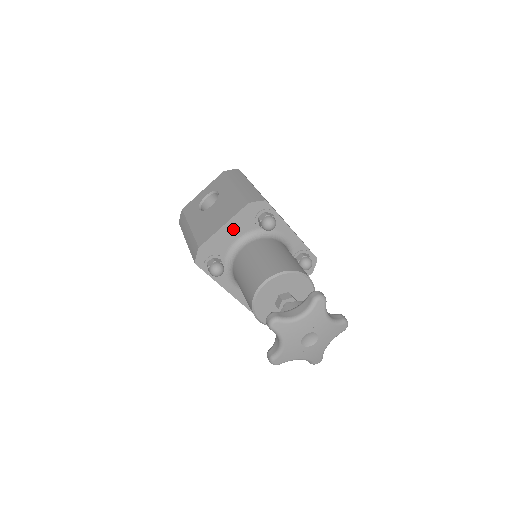
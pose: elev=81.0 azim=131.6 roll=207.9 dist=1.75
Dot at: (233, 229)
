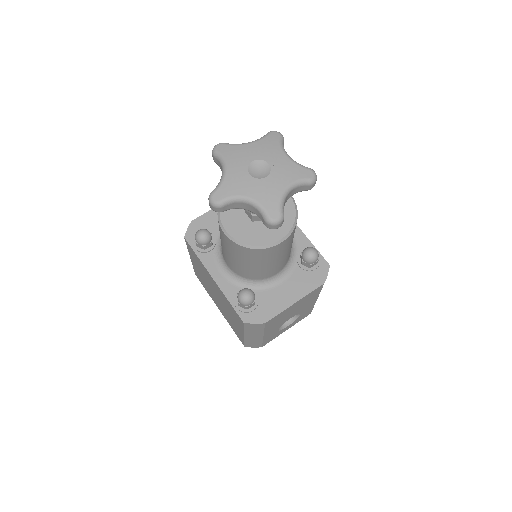
Dot at: occluded
